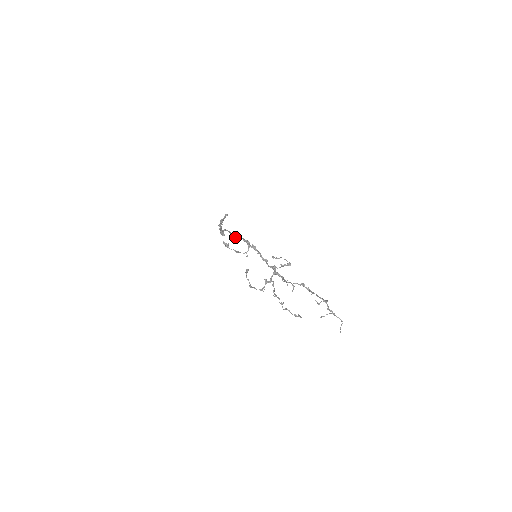
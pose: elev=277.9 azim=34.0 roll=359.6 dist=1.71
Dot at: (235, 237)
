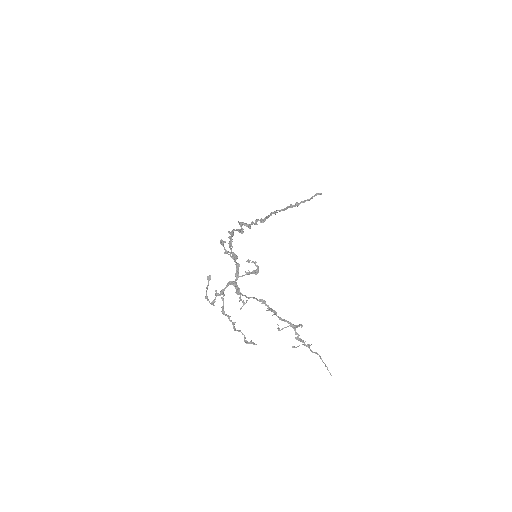
Dot at: (239, 232)
